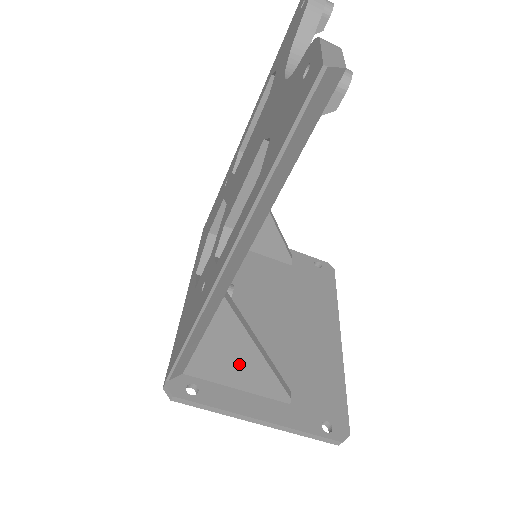
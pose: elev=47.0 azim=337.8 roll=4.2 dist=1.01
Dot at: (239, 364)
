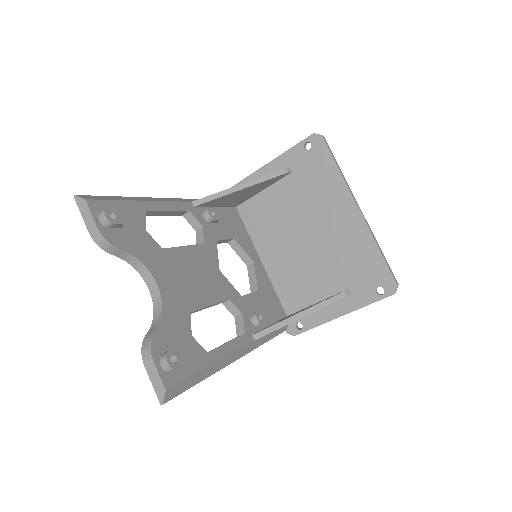
Dot at: occluded
